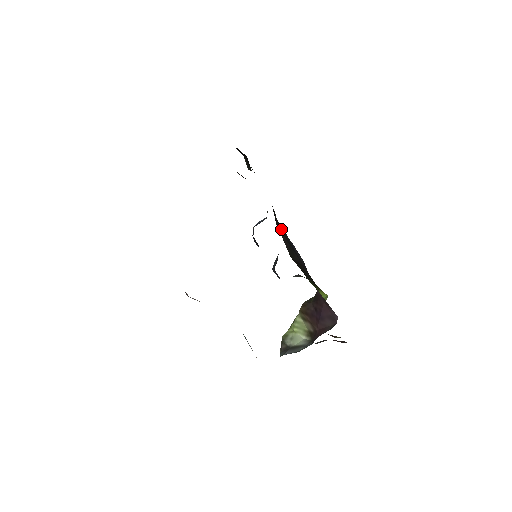
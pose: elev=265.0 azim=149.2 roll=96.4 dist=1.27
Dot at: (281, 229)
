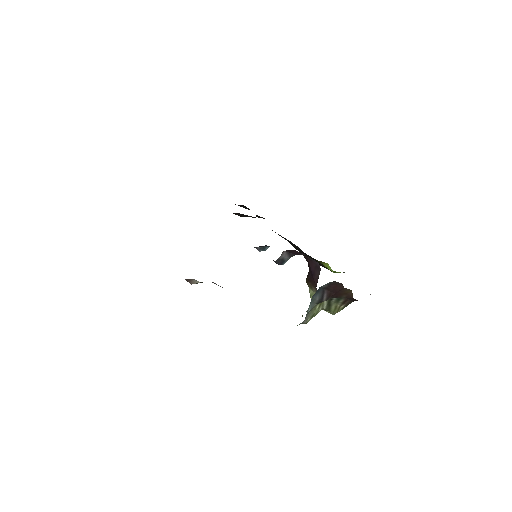
Dot at: occluded
